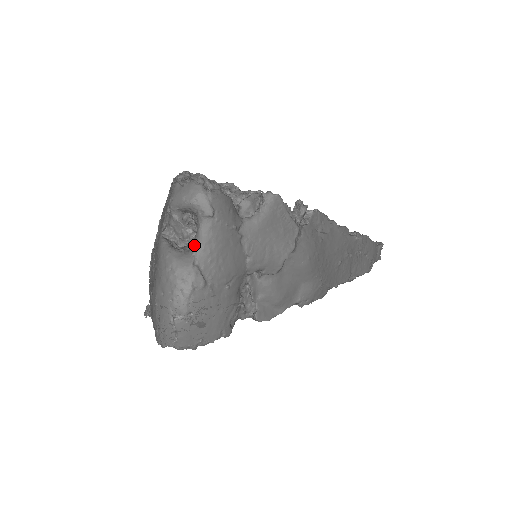
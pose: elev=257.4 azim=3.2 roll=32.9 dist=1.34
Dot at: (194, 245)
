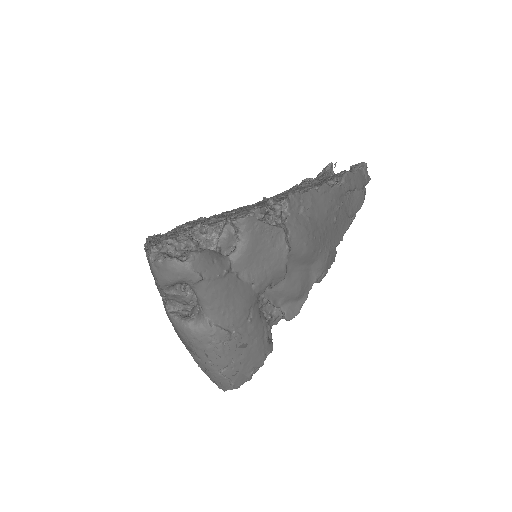
Dot at: (201, 308)
